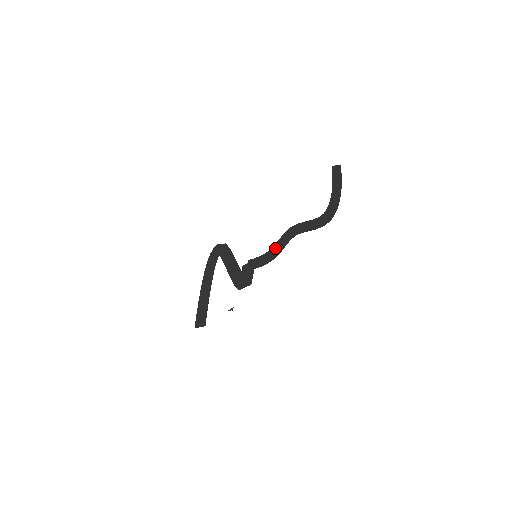
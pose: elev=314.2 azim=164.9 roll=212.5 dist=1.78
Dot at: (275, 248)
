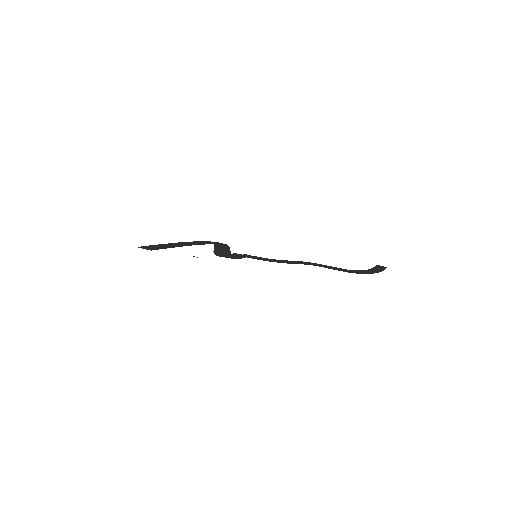
Dot at: (283, 260)
